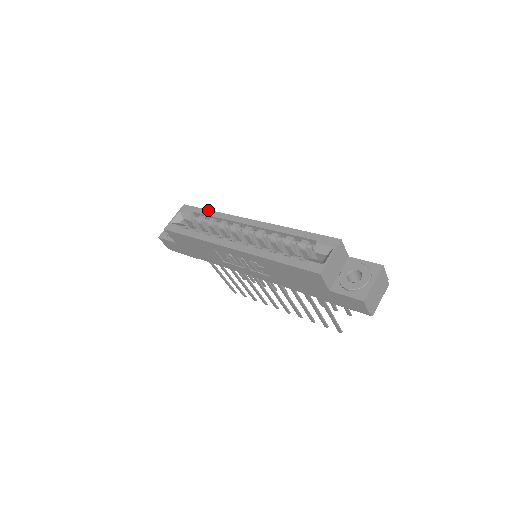
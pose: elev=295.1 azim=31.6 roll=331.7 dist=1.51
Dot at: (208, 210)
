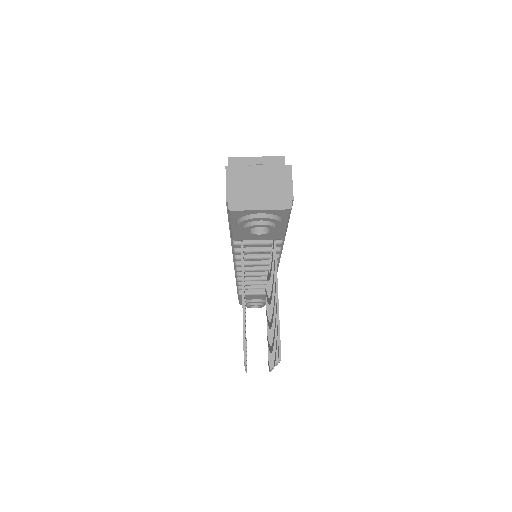
Dot at: occluded
